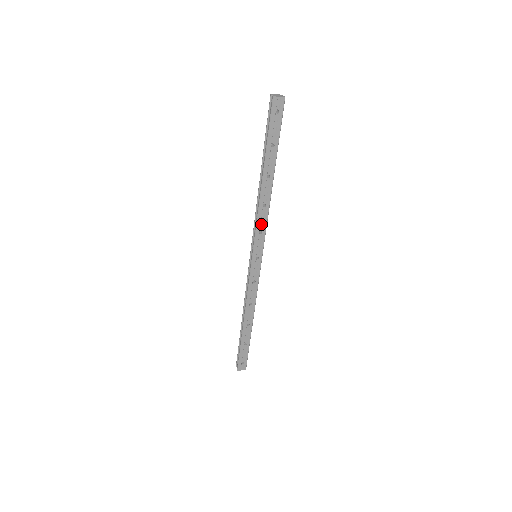
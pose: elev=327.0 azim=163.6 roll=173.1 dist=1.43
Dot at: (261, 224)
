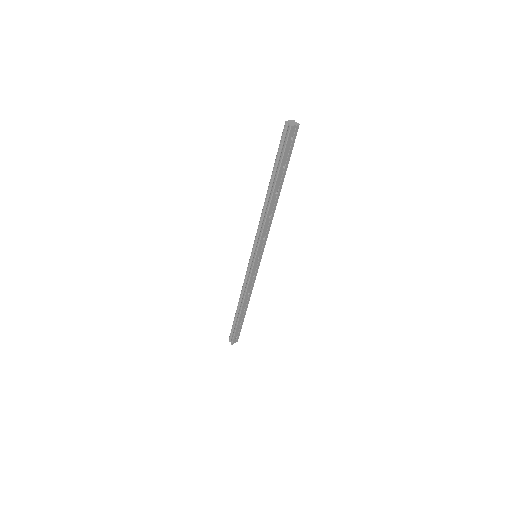
Dot at: (265, 231)
